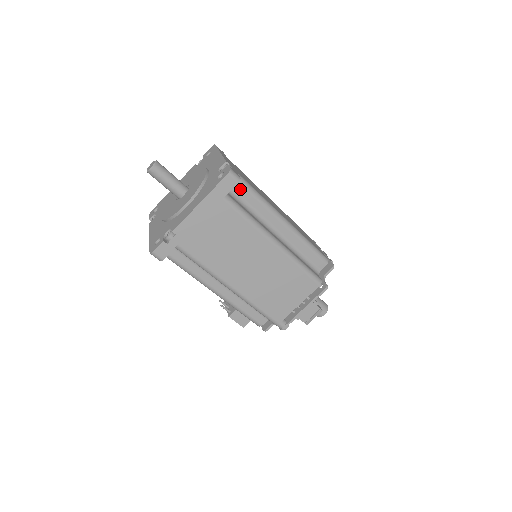
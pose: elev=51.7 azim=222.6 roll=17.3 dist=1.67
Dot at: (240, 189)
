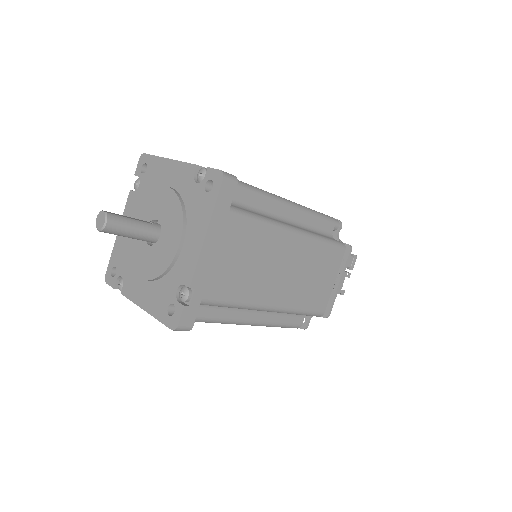
Dot at: occluded
